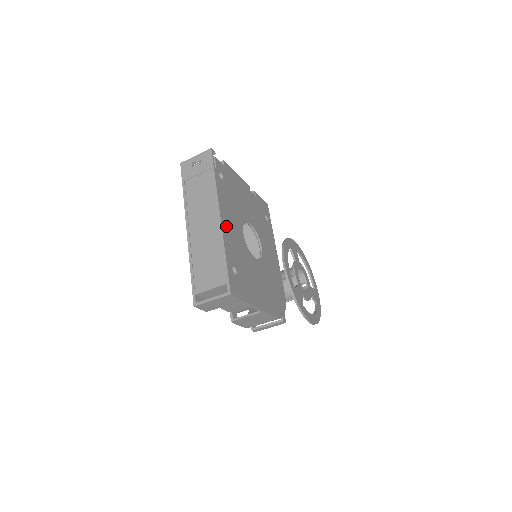
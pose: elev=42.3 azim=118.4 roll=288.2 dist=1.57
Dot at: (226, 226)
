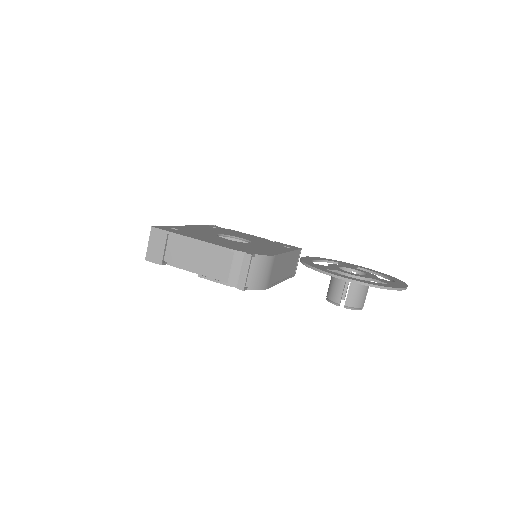
Dot at: occluded
